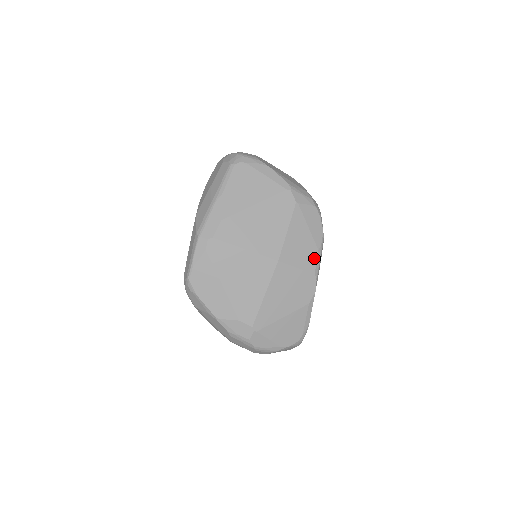
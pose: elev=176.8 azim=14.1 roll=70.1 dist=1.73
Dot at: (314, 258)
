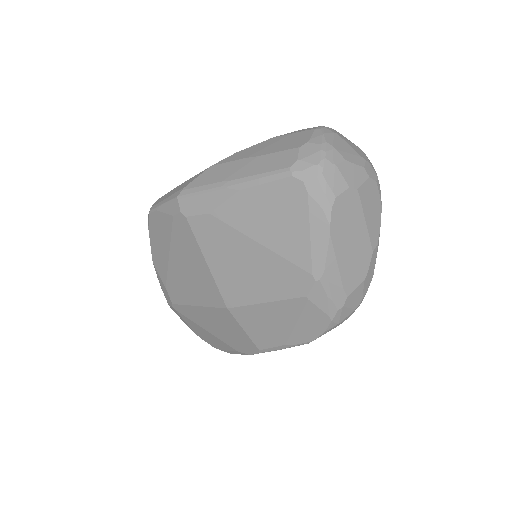
Dot at: (273, 343)
